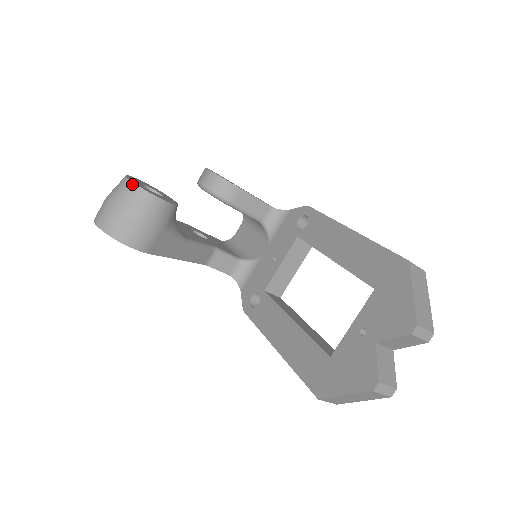
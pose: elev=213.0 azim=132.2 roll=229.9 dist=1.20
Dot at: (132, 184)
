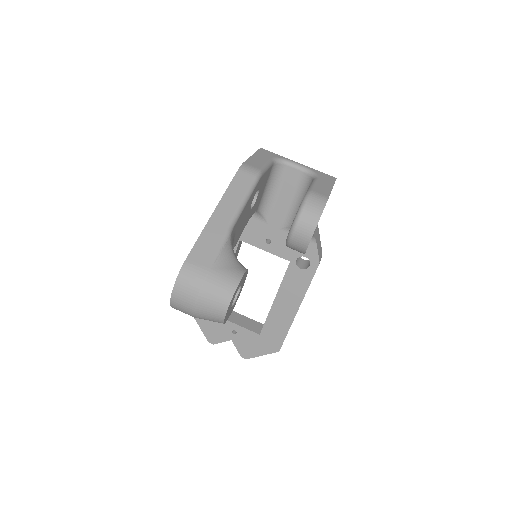
Dot at: (222, 322)
